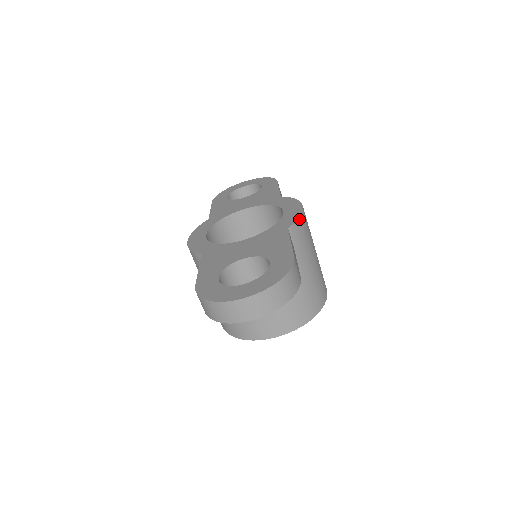
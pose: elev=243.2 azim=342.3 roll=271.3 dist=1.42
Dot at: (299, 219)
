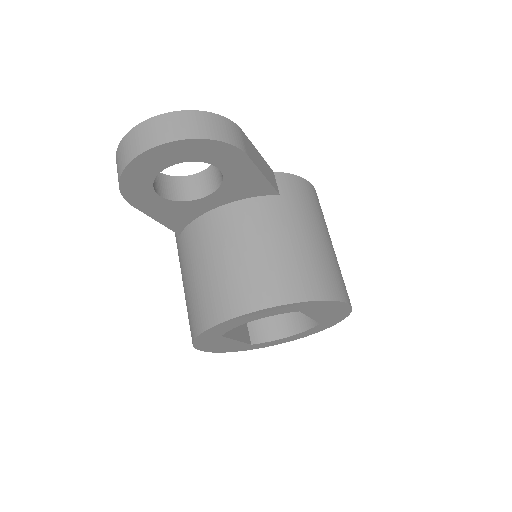
Dot at: (296, 177)
